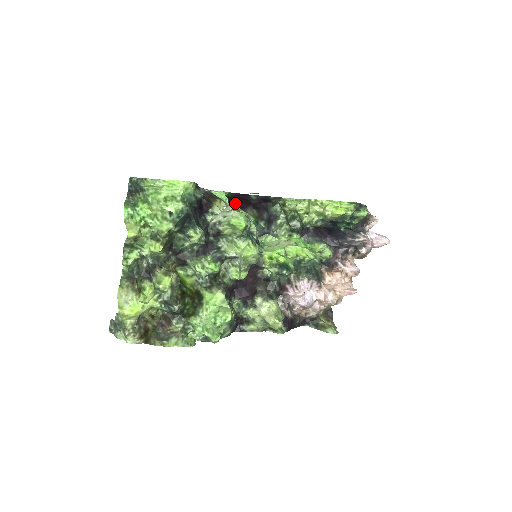
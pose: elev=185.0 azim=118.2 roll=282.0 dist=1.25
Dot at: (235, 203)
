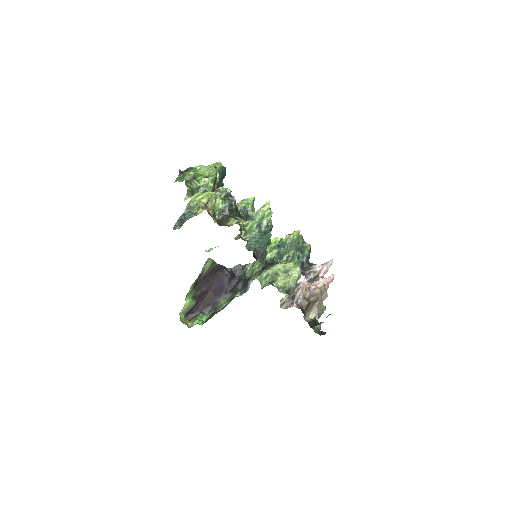
Dot at: (210, 295)
